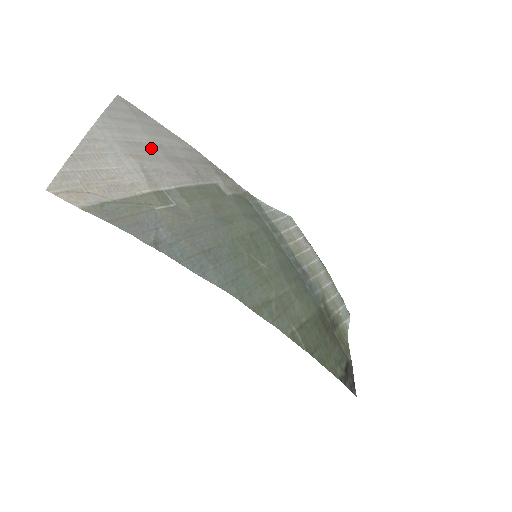
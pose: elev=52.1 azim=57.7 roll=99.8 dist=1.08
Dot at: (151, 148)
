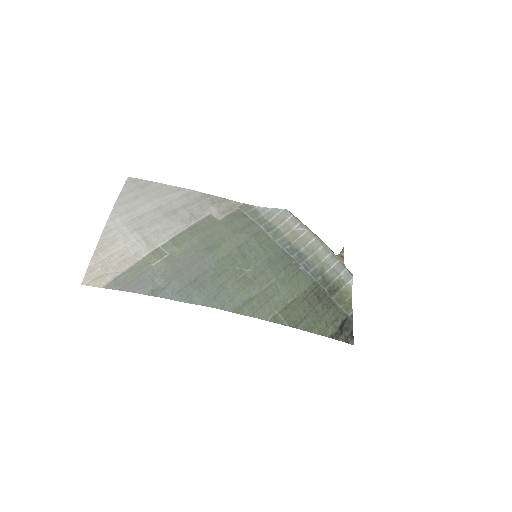
Dot at: (151, 214)
